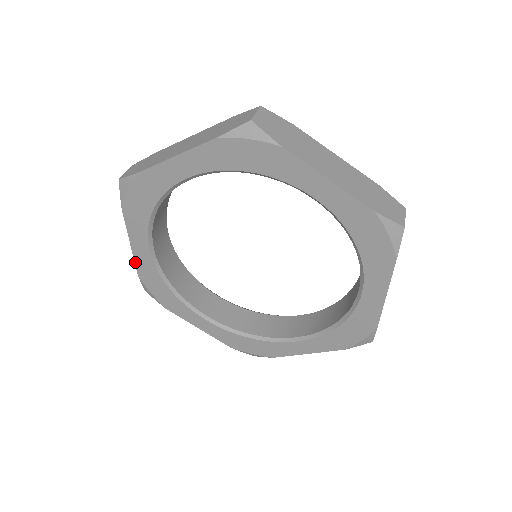
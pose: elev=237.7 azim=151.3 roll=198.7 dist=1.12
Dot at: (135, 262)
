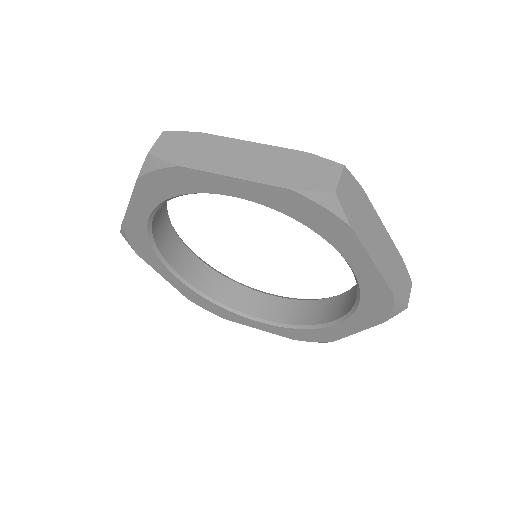
Dot at: (125, 216)
